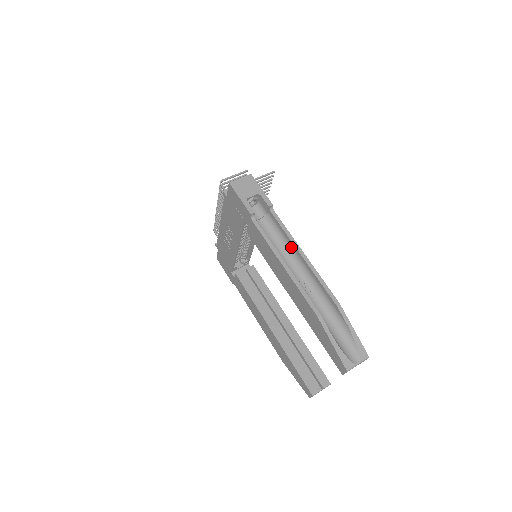
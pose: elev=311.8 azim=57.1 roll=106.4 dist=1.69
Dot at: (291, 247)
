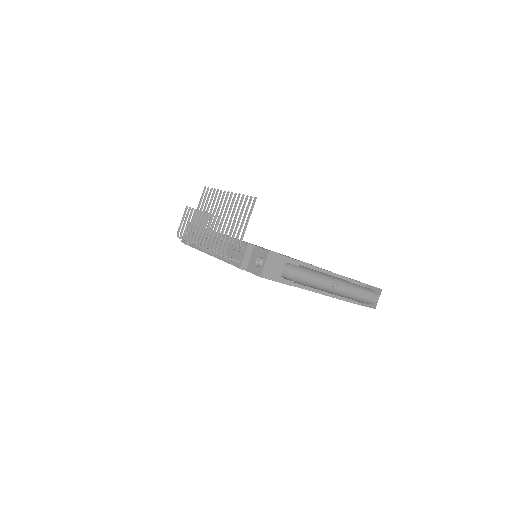
Dot at: (320, 272)
